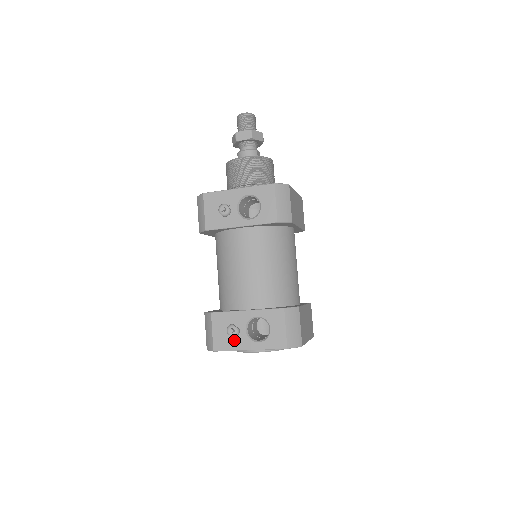
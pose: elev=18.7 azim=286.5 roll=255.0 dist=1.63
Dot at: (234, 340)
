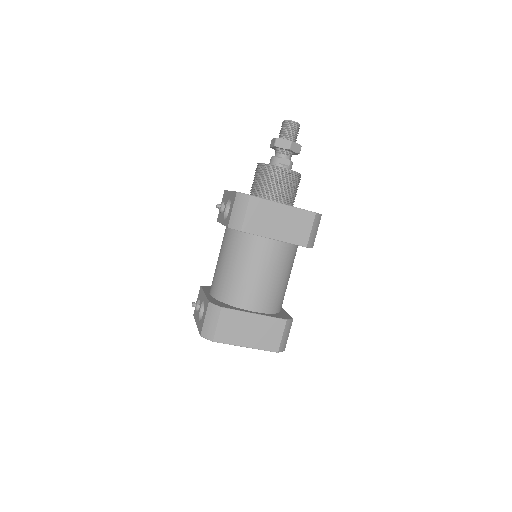
Dot at: (197, 313)
